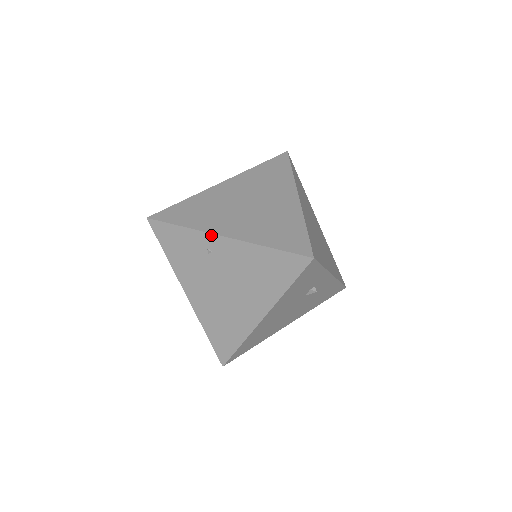
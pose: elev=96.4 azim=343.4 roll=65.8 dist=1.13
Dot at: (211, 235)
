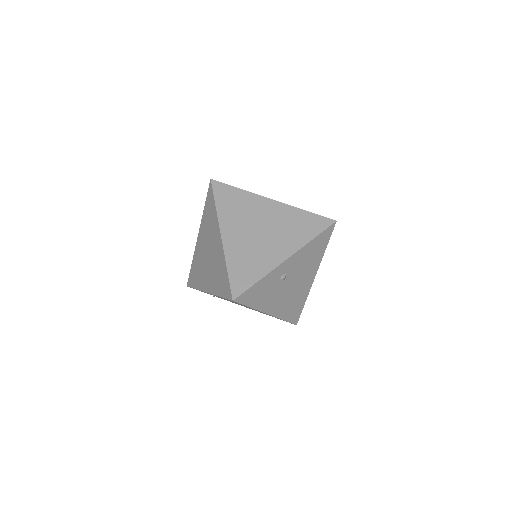
Dot at: occluded
